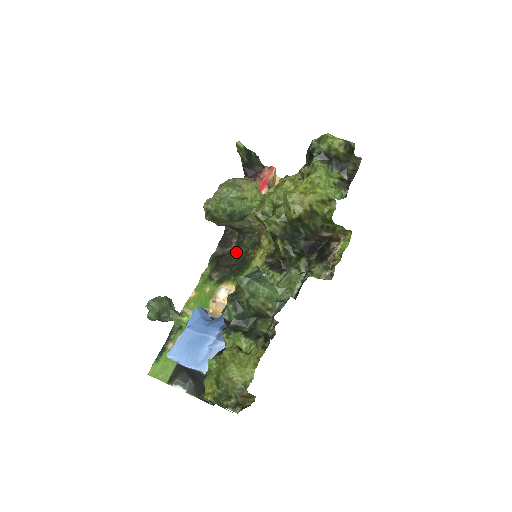
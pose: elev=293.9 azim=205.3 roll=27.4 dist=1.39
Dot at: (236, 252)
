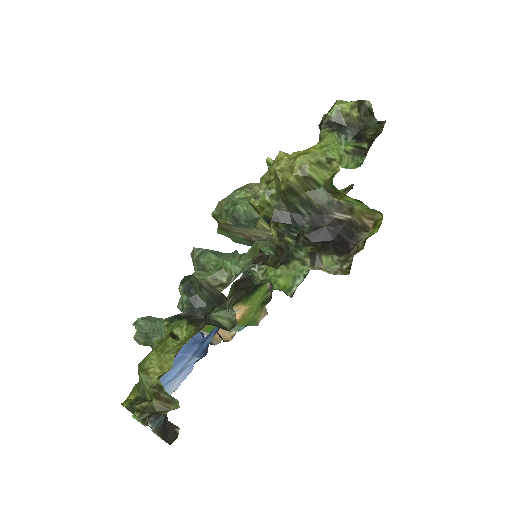
Dot at: occluded
